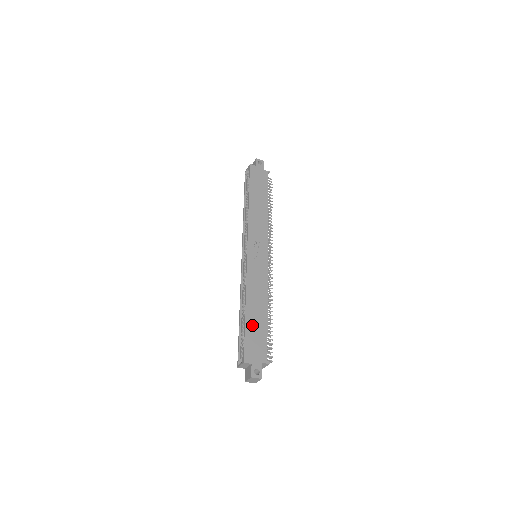
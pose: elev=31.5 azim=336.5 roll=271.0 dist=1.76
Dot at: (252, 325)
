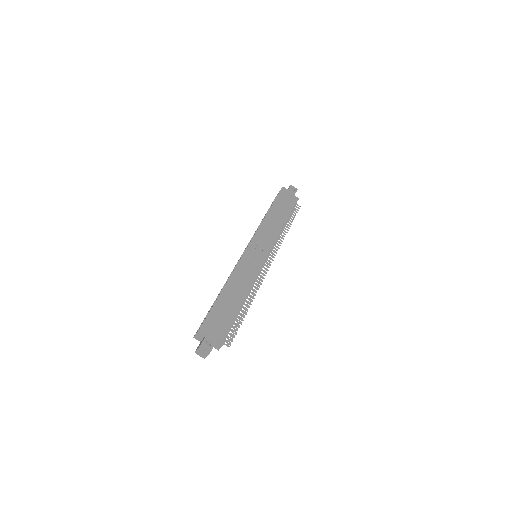
Dot at: (223, 304)
